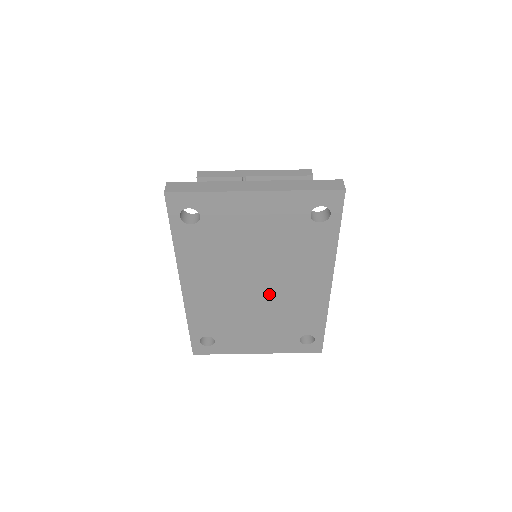
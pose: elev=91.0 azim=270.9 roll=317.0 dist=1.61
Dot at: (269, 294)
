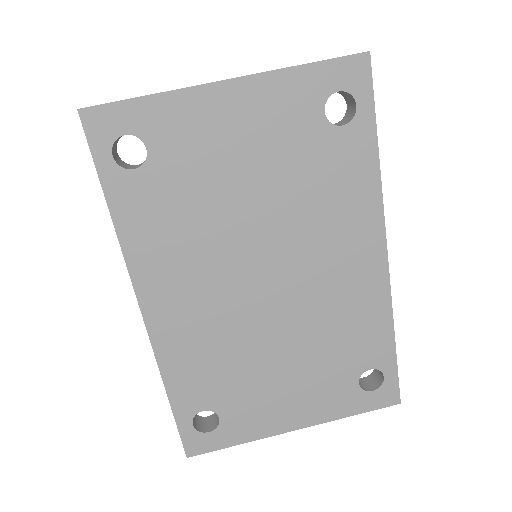
Dot at: (290, 294)
